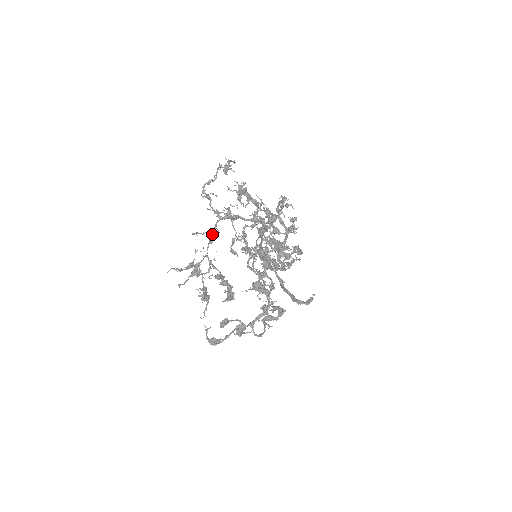
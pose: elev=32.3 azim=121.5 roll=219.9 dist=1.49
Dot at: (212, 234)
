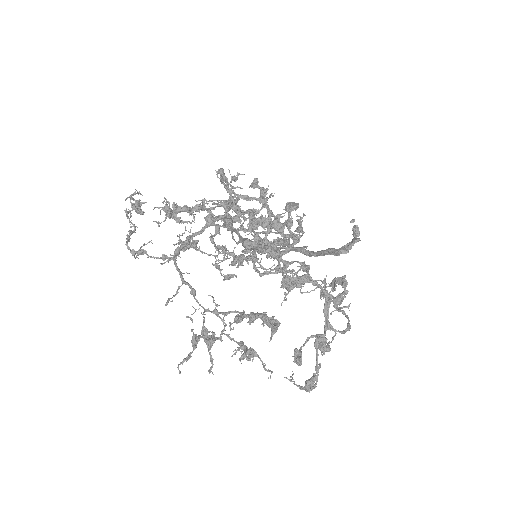
Dot at: (185, 283)
